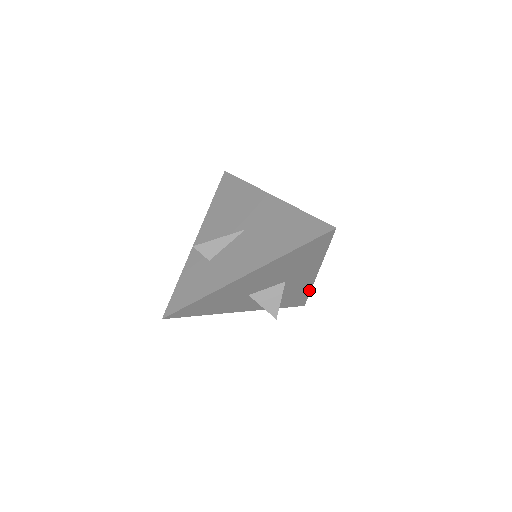
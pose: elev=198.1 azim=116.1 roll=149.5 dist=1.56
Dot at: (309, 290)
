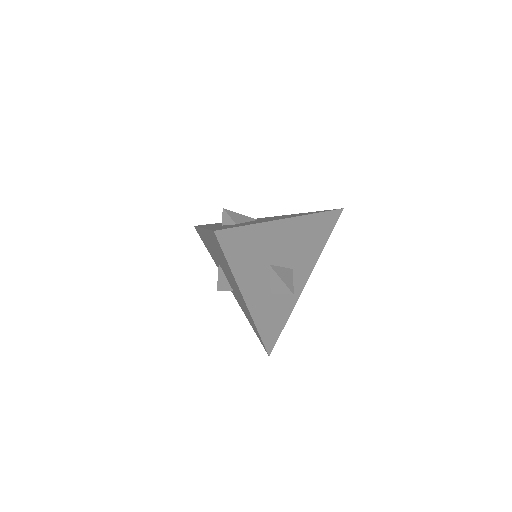
Dot at: (288, 316)
